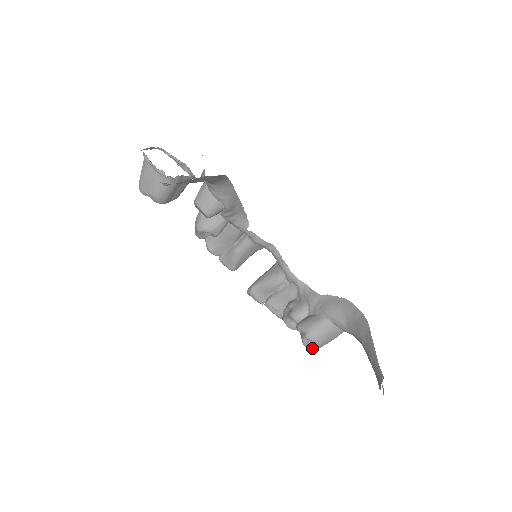
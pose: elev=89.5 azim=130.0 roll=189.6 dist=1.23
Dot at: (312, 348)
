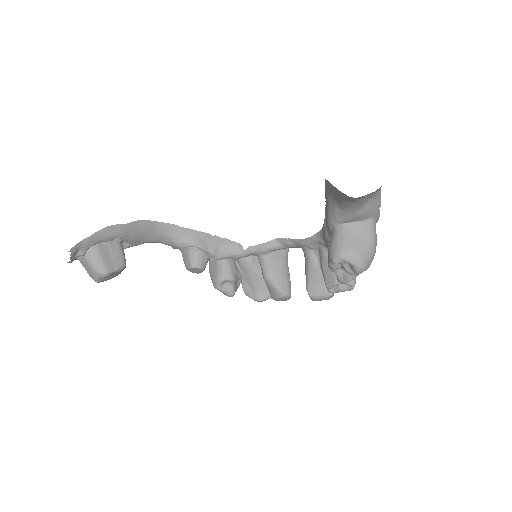
Dot at: (355, 267)
